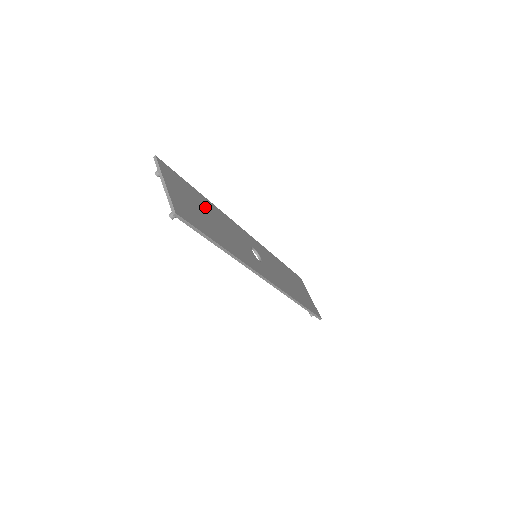
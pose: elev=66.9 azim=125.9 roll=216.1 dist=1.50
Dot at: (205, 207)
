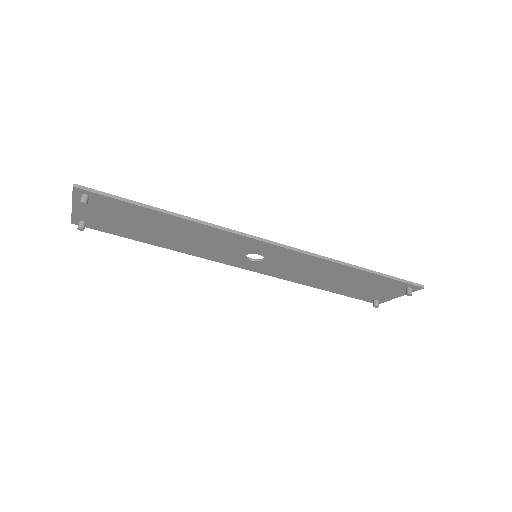
Dot at: (151, 233)
